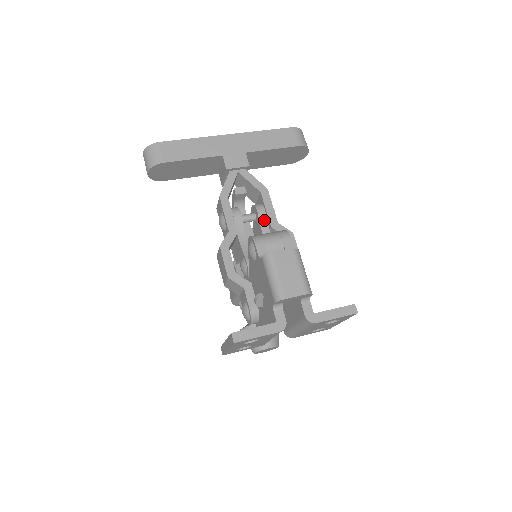
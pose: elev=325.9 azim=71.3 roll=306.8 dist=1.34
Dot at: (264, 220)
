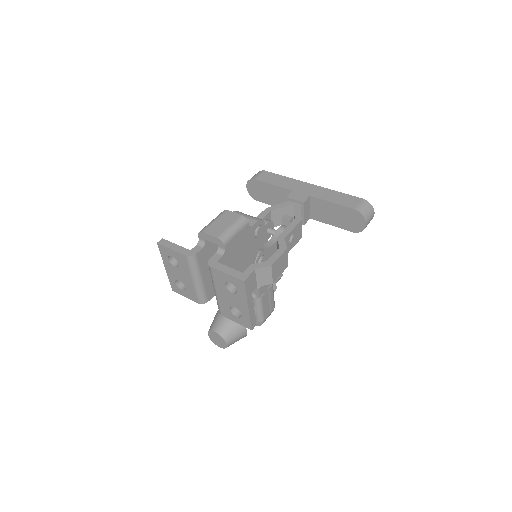
Dot at: (279, 234)
